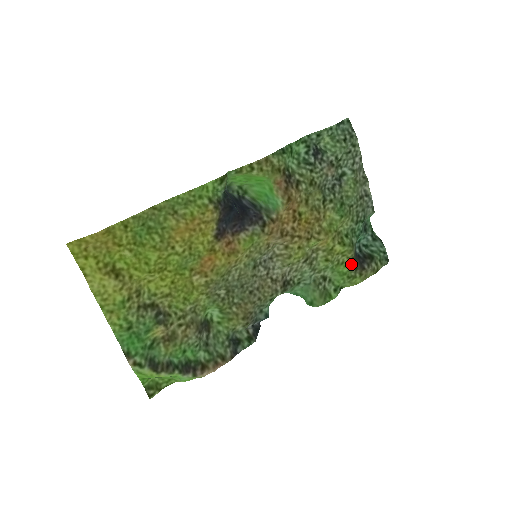
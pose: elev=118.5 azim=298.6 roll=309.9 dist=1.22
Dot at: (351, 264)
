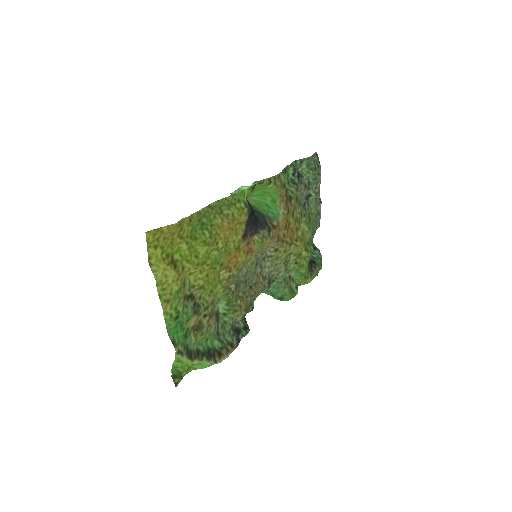
Dot at: (307, 267)
